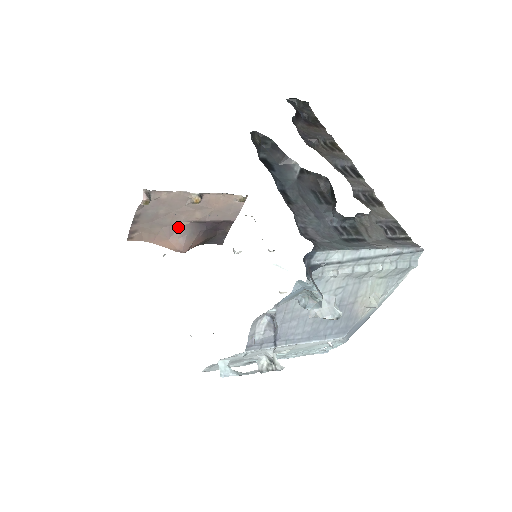
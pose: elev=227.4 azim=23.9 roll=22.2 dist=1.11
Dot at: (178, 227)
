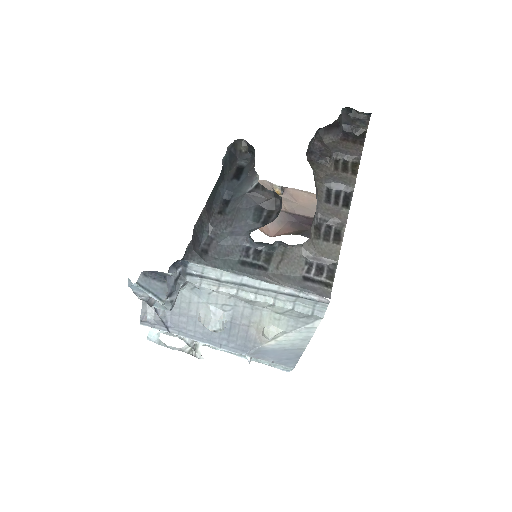
Dot at: occluded
